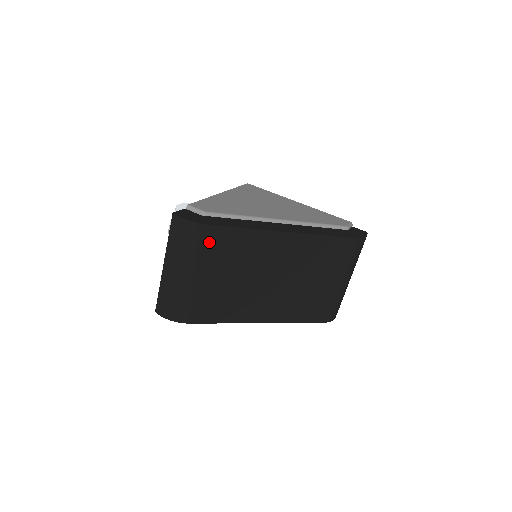
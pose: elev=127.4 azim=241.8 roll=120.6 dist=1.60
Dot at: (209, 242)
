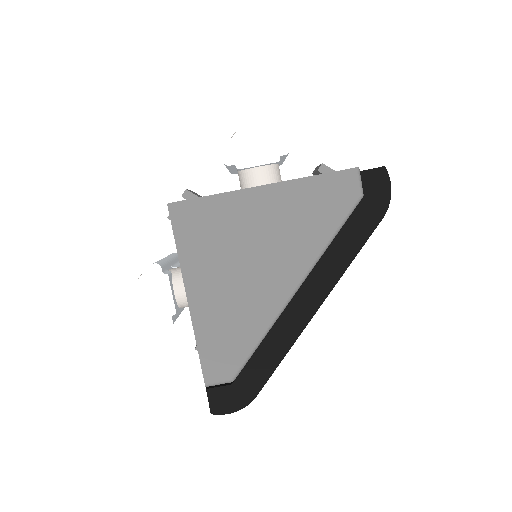
Dot at: occluded
